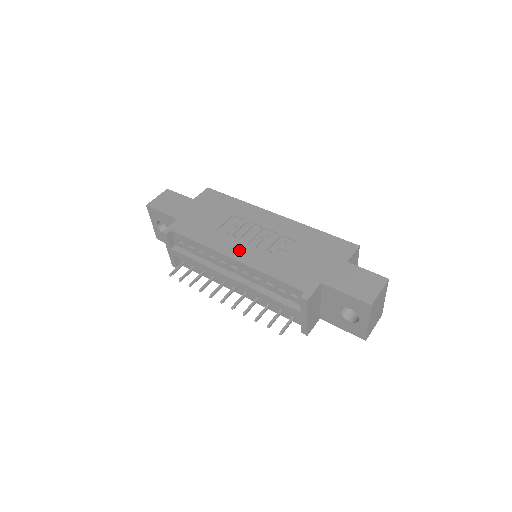
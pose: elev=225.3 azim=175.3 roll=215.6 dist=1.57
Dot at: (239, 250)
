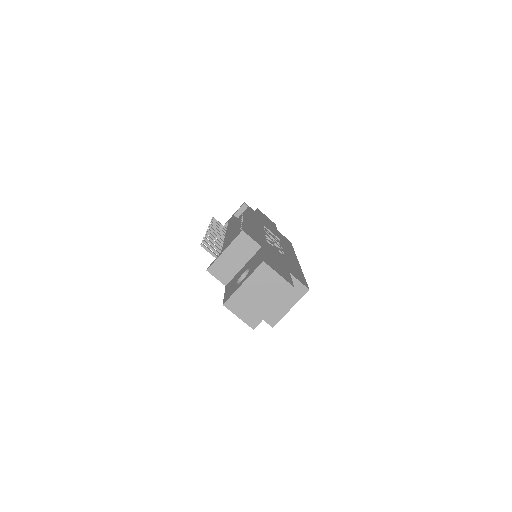
Dot at: (257, 225)
